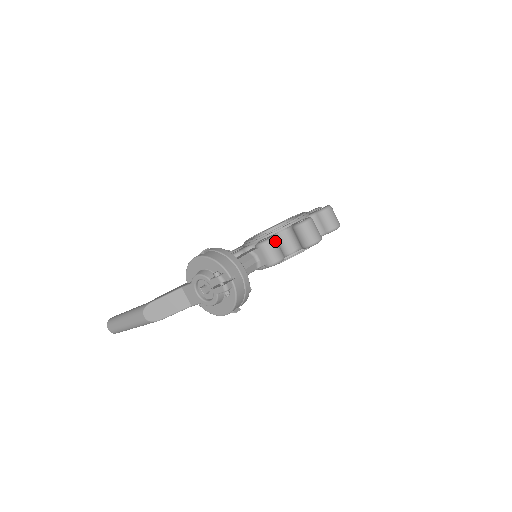
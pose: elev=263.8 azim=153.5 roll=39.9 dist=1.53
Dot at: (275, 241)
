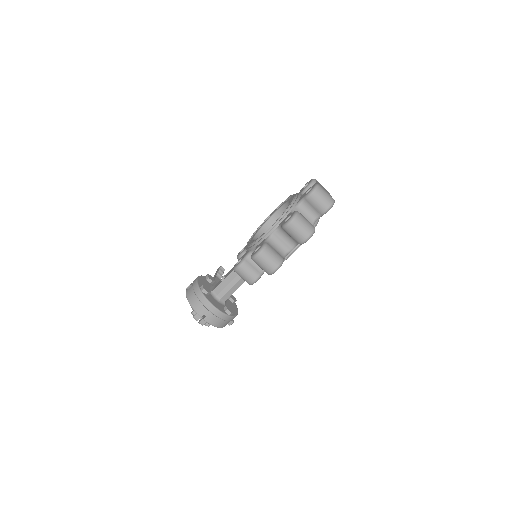
Dot at: (243, 267)
